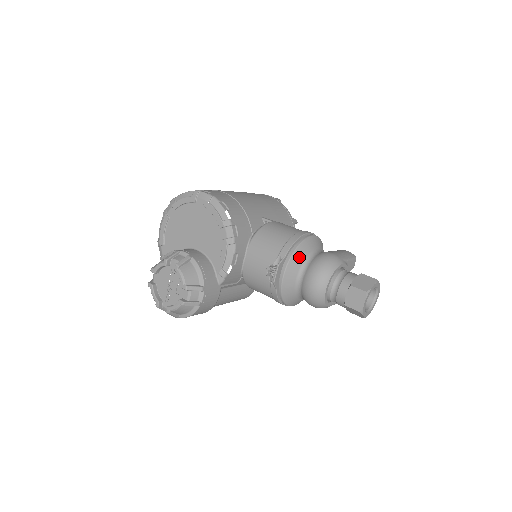
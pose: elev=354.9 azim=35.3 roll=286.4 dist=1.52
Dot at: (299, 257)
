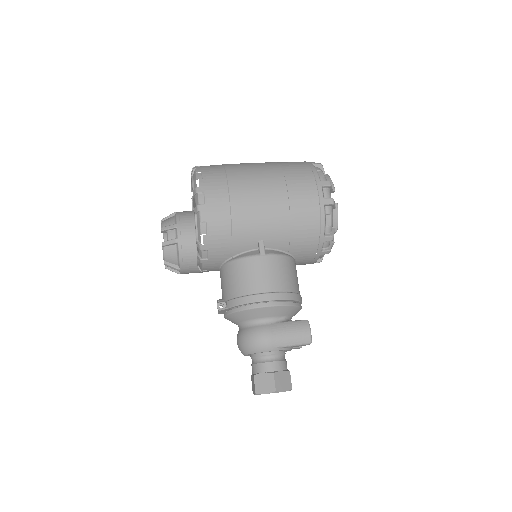
Dot at: (239, 317)
